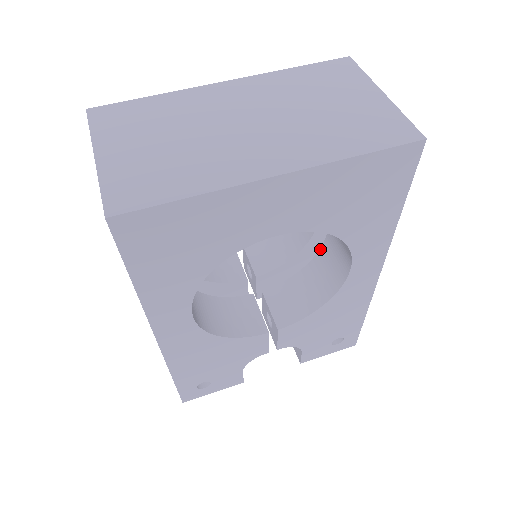
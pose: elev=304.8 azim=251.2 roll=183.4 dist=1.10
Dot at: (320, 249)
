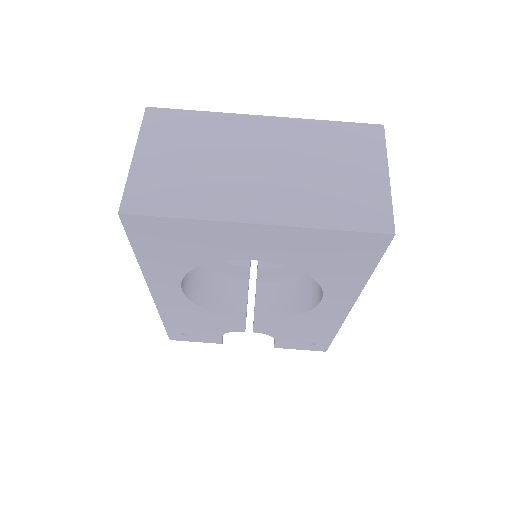
Dot at: occluded
